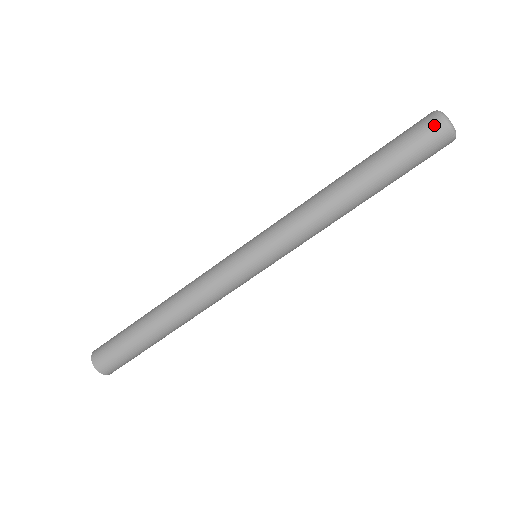
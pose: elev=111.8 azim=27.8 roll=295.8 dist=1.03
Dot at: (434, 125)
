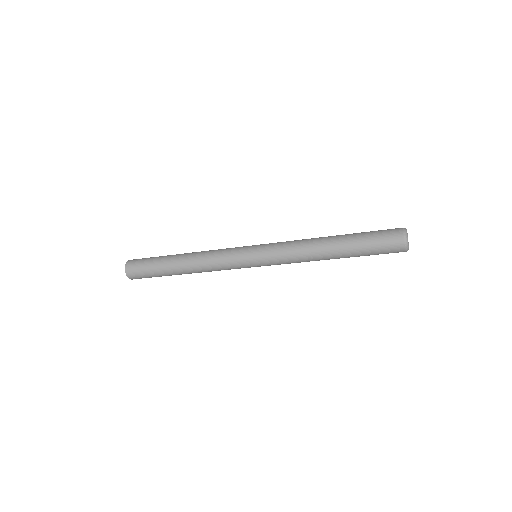
Dot at: (398, 247)
